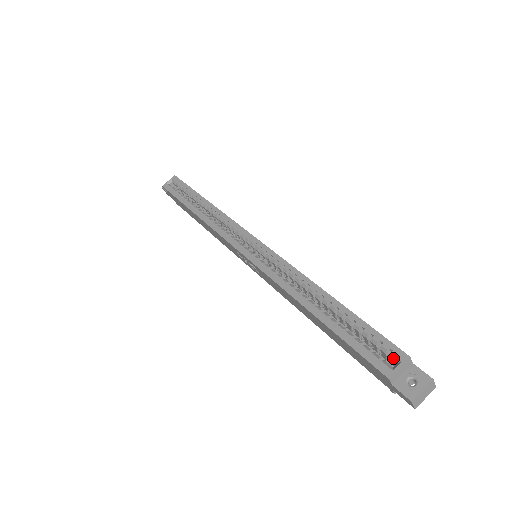
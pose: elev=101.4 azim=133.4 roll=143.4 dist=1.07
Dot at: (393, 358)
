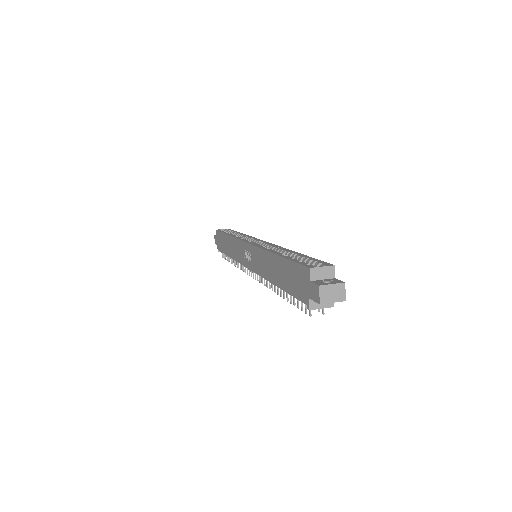
Dot at: occluded
